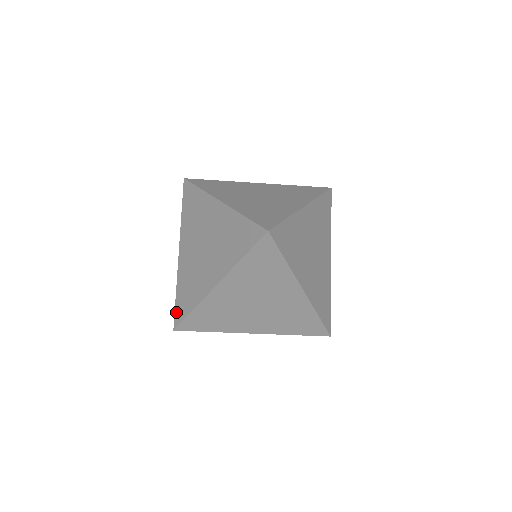
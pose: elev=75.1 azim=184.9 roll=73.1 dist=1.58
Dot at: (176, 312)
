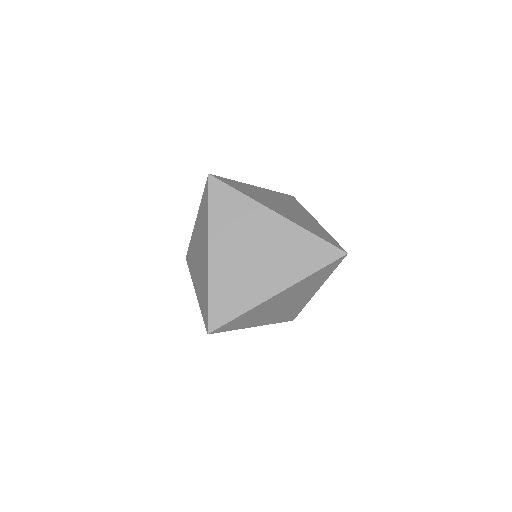
Dot at: (188, 253)
